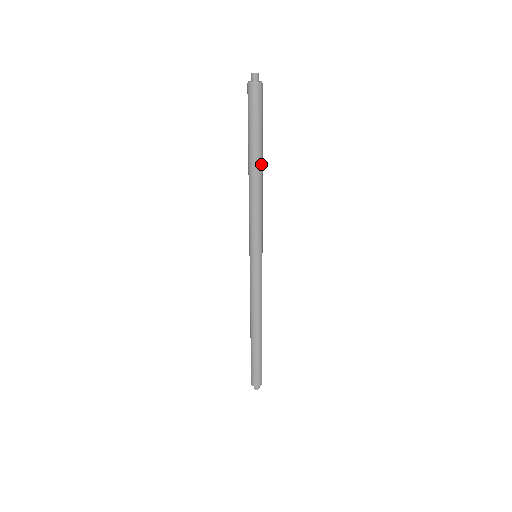
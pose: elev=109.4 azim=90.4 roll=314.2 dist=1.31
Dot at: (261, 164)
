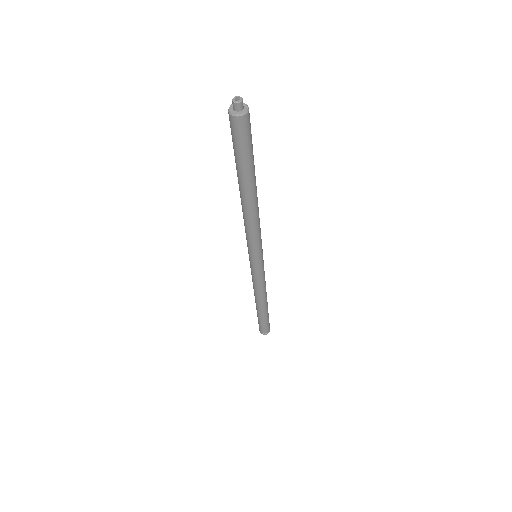
Dot at: (255, 188)
